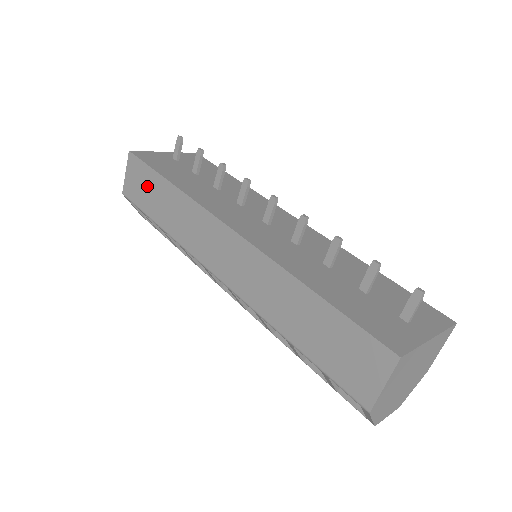
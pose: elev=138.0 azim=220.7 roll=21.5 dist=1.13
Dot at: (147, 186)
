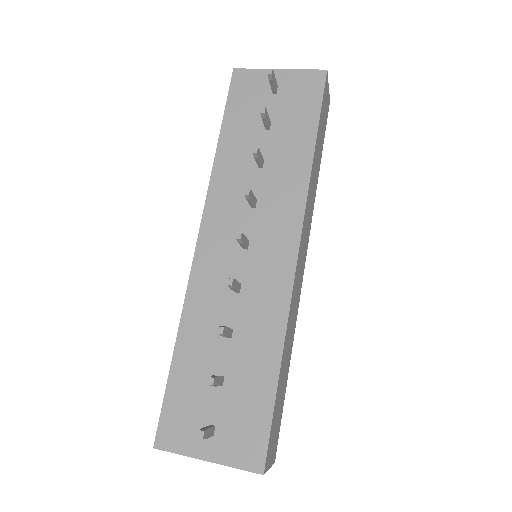
Dot at: occluded
